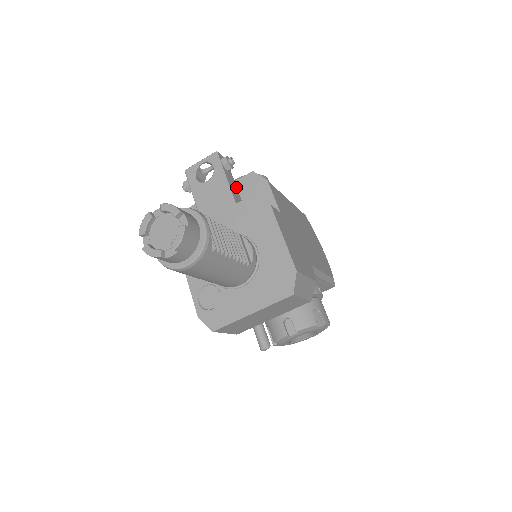
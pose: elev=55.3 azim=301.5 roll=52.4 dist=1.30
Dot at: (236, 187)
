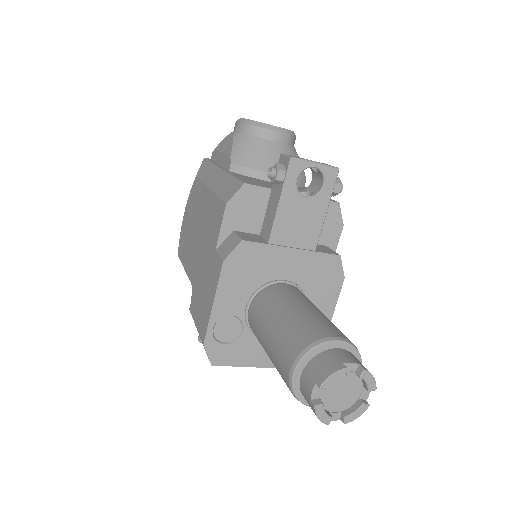
Dot at: occluded
